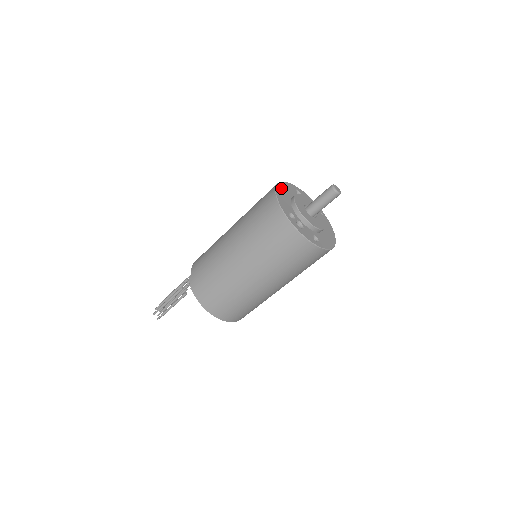
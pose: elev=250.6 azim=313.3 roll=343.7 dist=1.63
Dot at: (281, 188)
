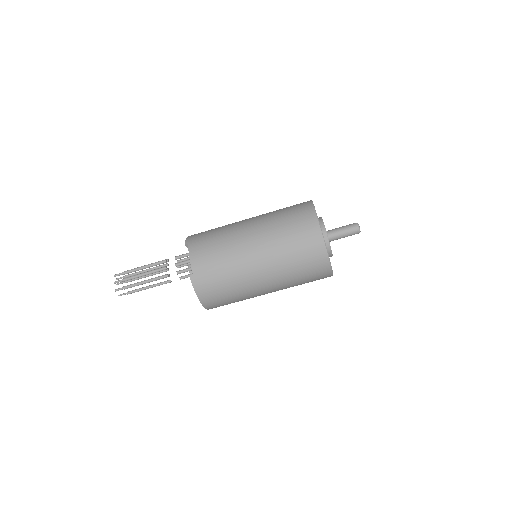
Dot at: occluded
